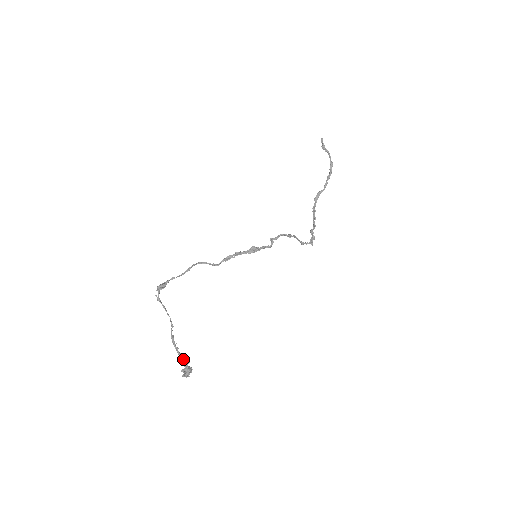
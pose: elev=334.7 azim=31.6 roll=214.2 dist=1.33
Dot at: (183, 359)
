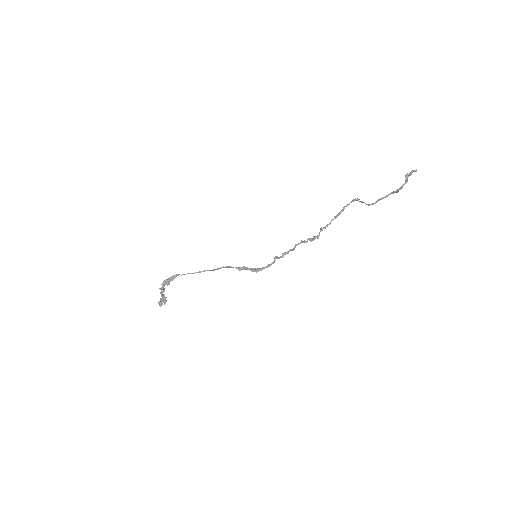
Dot at: (163, 297)
